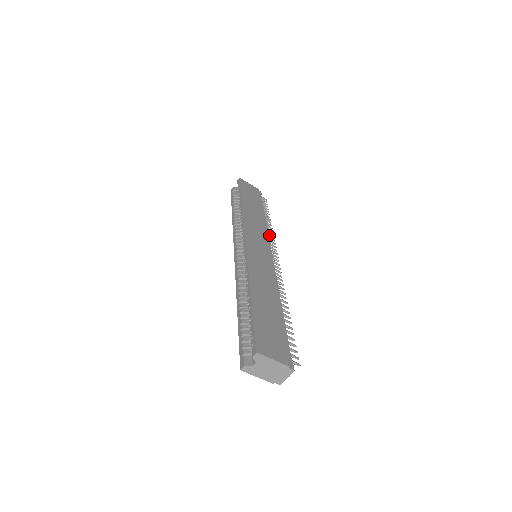
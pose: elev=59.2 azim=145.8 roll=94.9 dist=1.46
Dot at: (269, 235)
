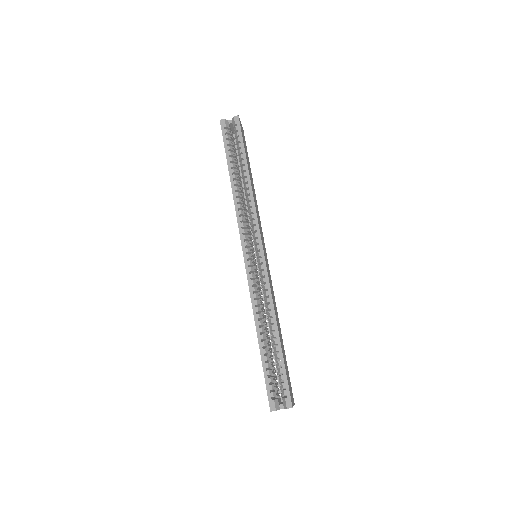
Dot at: occluded
